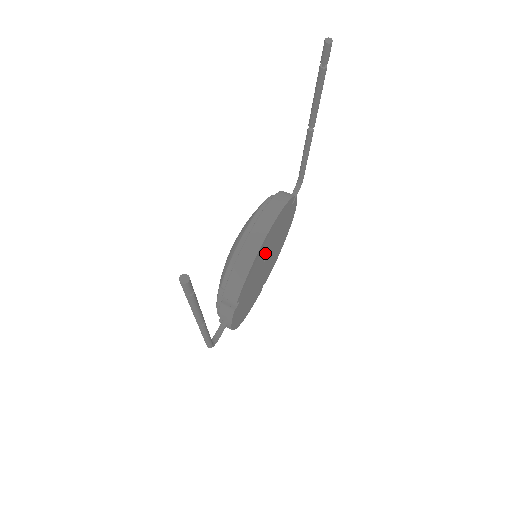
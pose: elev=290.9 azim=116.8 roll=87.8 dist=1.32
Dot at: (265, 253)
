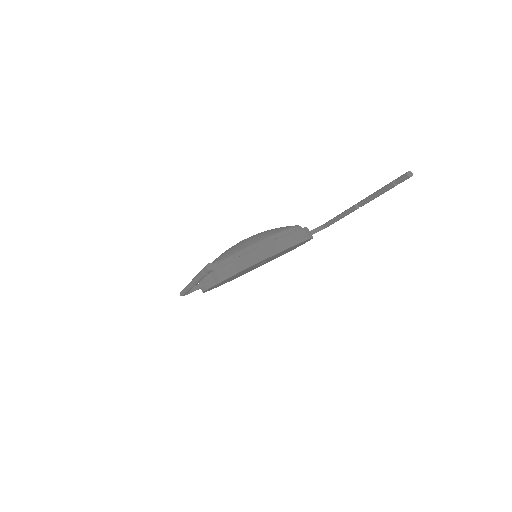
Dot at: (264, 261)
